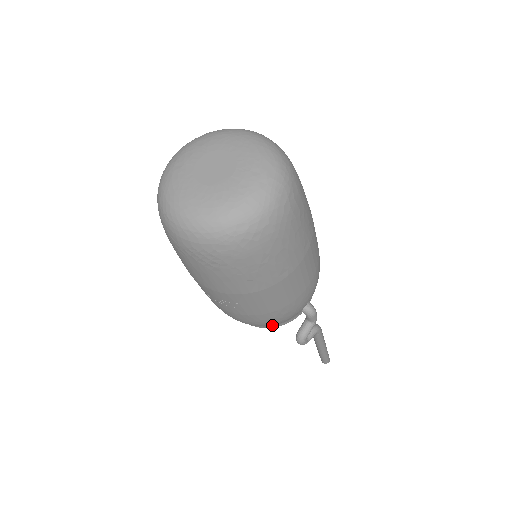
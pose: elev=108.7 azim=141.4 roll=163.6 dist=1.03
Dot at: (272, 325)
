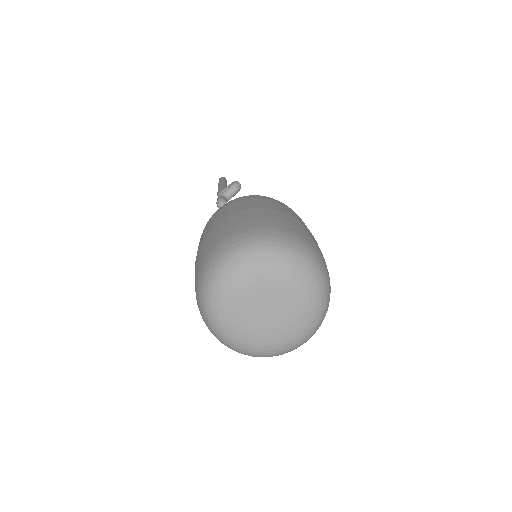
Dot at: occluded
